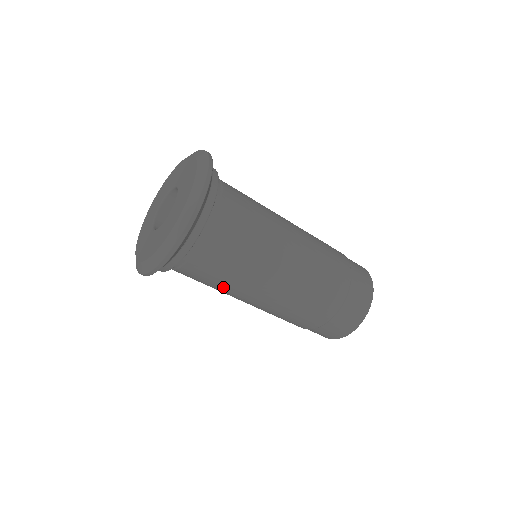
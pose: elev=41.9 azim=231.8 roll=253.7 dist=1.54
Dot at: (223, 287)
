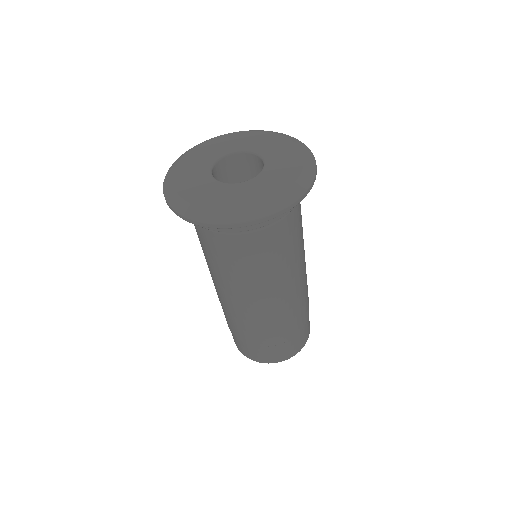
Dot at: (280, 264)
